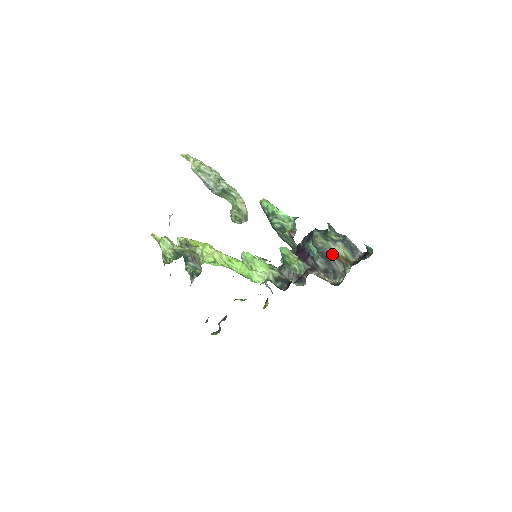
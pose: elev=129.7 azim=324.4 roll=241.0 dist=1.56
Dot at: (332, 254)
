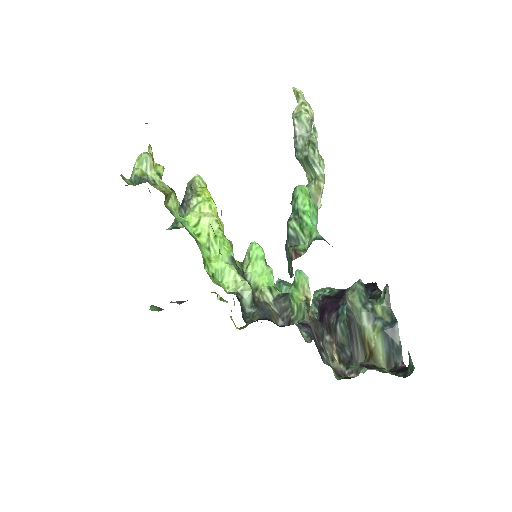
Dot at: (359, 330)
